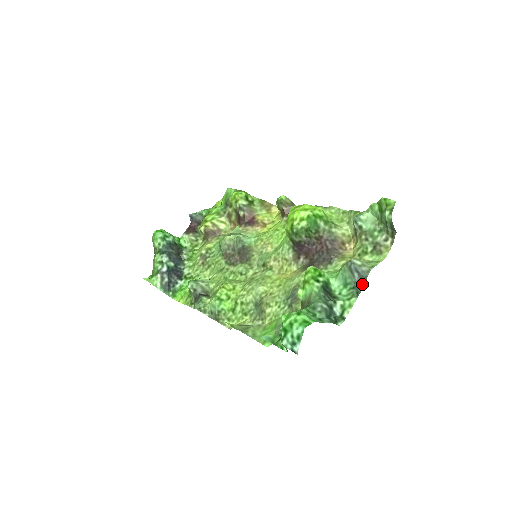
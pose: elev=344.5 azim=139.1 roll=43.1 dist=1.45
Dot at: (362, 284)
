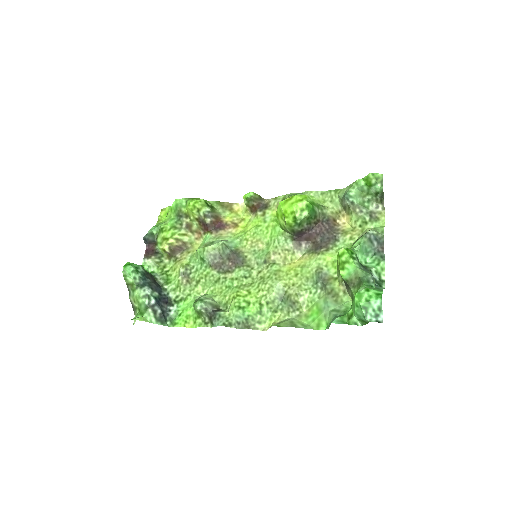
Dot at: (382, 249)
